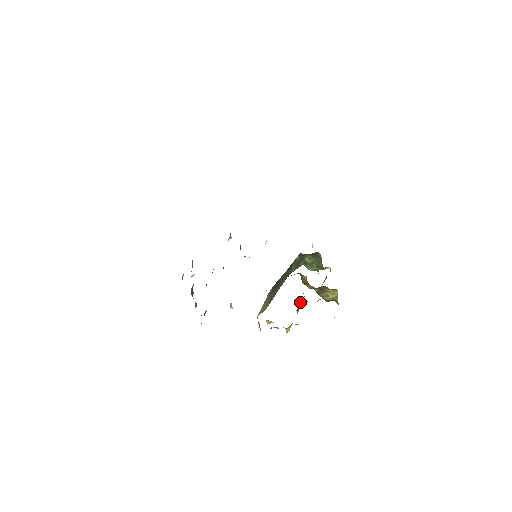
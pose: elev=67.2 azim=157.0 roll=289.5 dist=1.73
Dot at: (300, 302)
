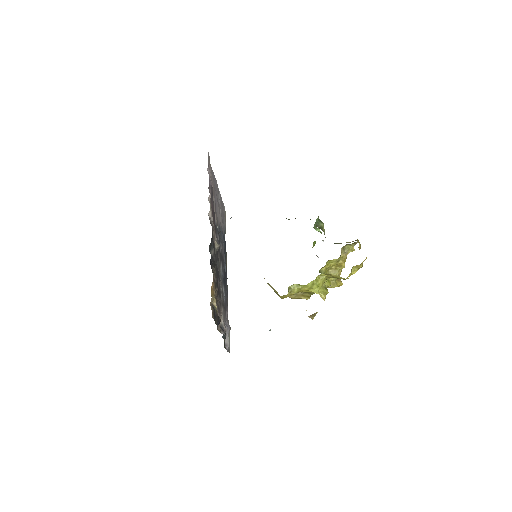
Dot at: occluded
